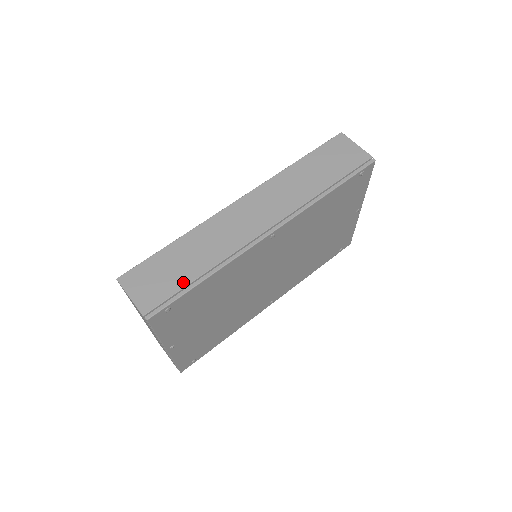
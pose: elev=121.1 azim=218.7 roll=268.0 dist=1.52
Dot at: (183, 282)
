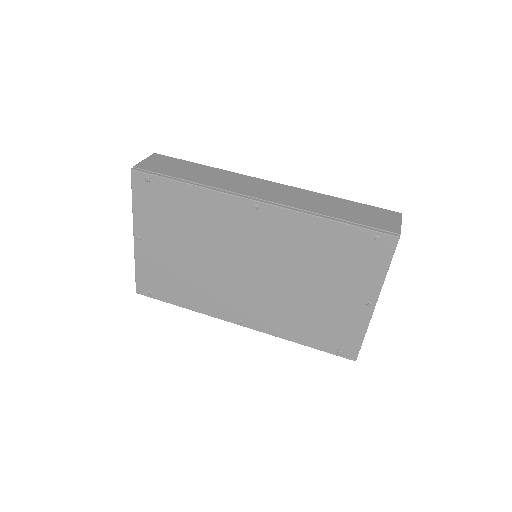
Dot at: (174, 175)
